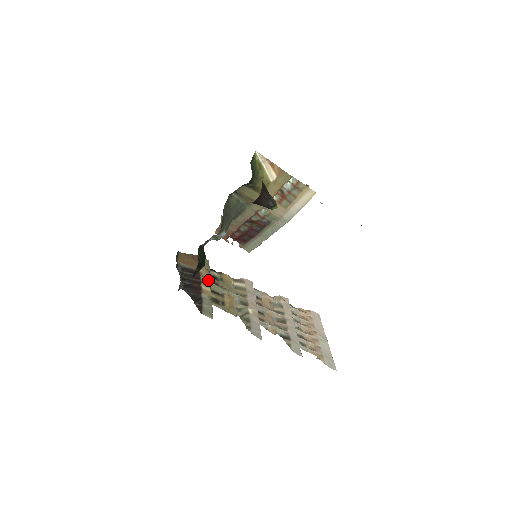
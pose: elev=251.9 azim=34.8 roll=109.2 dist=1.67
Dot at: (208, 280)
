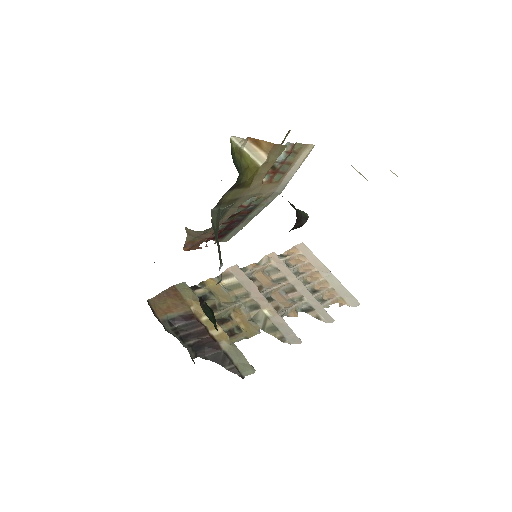
Dot at: occluded
